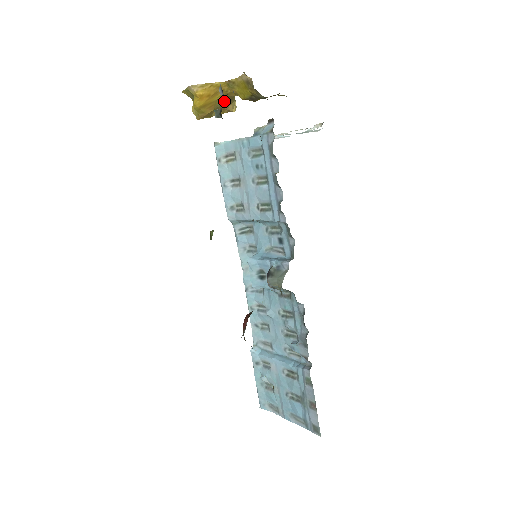
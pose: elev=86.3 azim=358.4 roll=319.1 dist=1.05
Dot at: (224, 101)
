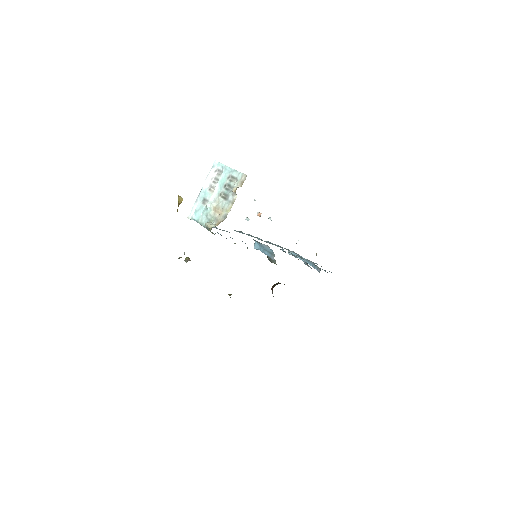
Dot at: occluded
